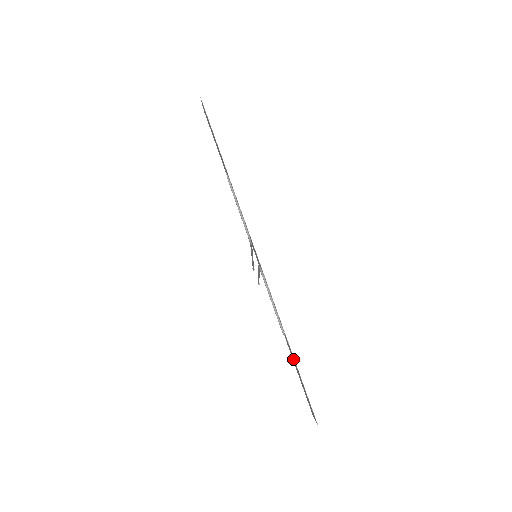
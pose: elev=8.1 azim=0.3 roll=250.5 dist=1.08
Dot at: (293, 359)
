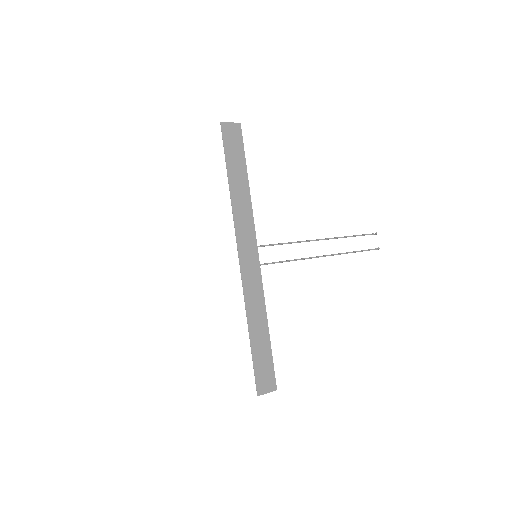
Dot at: (260, 344)
